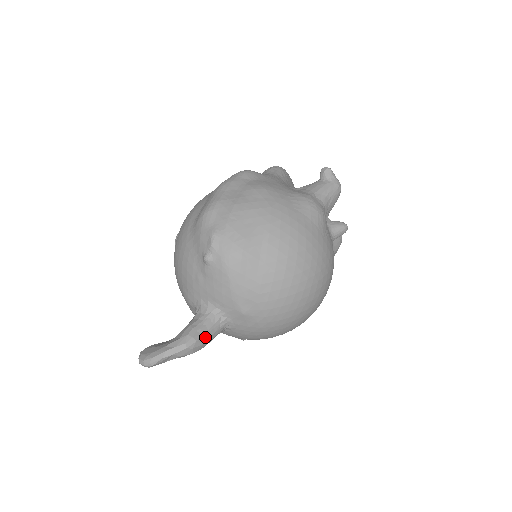
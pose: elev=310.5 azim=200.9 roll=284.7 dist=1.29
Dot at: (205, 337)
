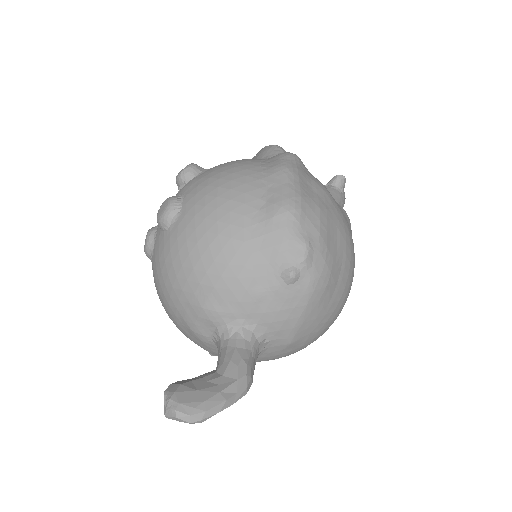
Dot at: (253, 374)
